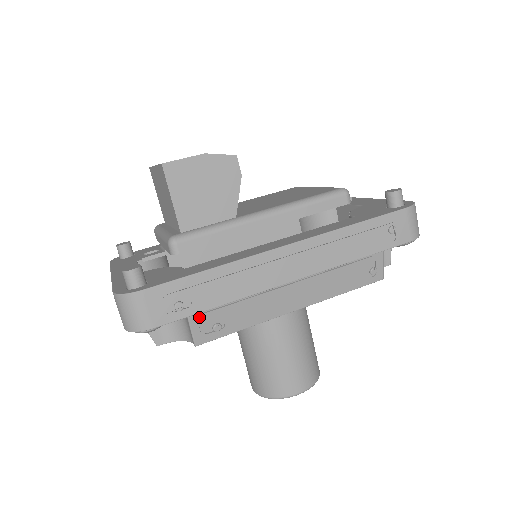
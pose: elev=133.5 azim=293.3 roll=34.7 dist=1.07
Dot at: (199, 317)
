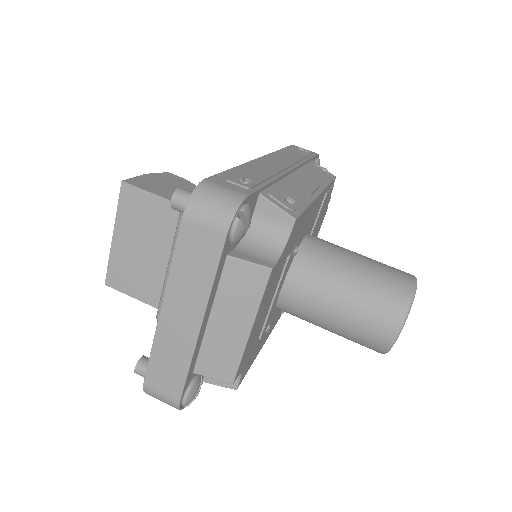
Dot at: (268, 193)
